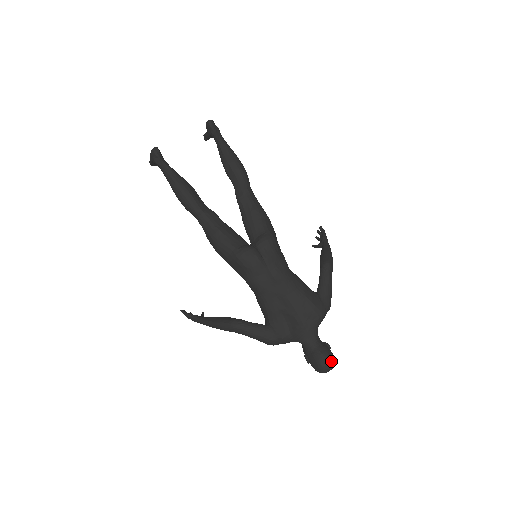
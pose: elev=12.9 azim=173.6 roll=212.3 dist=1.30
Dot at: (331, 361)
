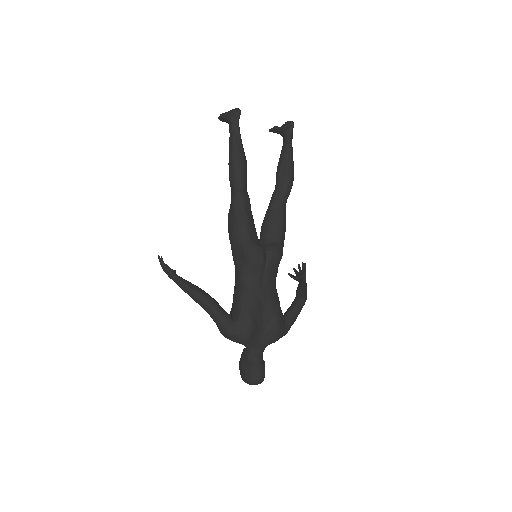
Dot at: (263, 379)
